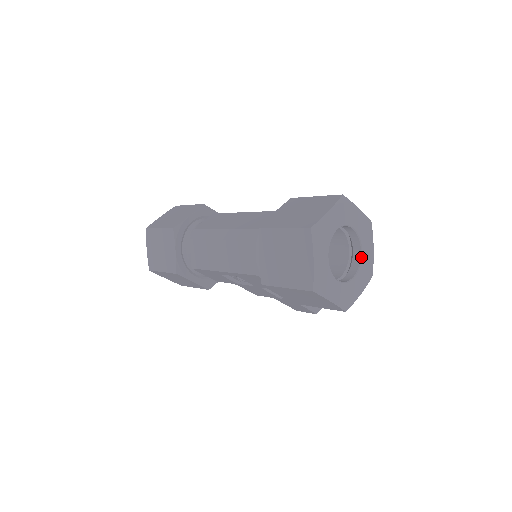
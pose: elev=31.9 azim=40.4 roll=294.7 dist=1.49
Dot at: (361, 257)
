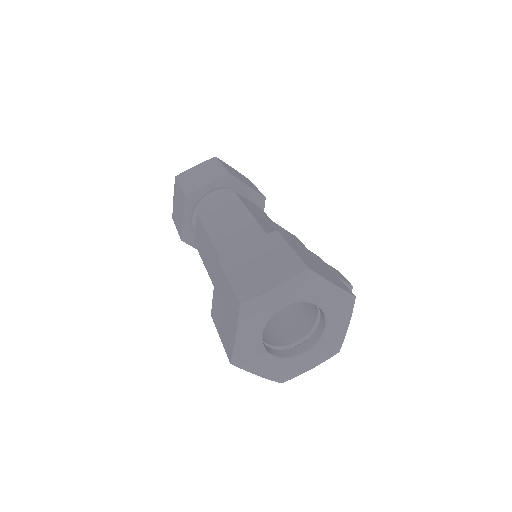
Dot at: (323, 334)
